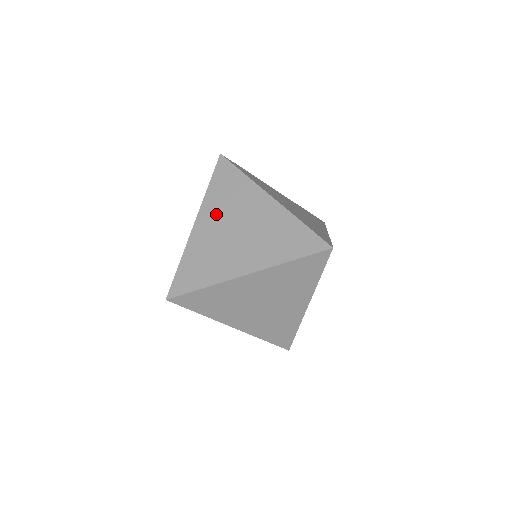
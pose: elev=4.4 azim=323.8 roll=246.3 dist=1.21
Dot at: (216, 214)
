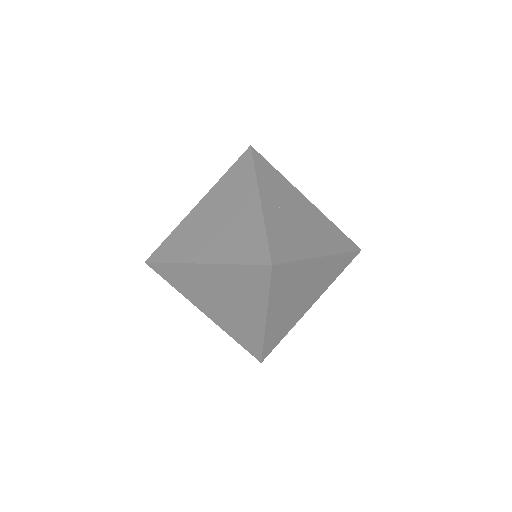
Dot at: (215, 200)
